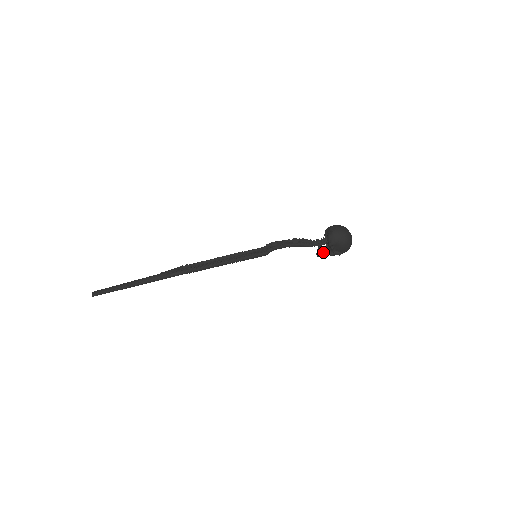
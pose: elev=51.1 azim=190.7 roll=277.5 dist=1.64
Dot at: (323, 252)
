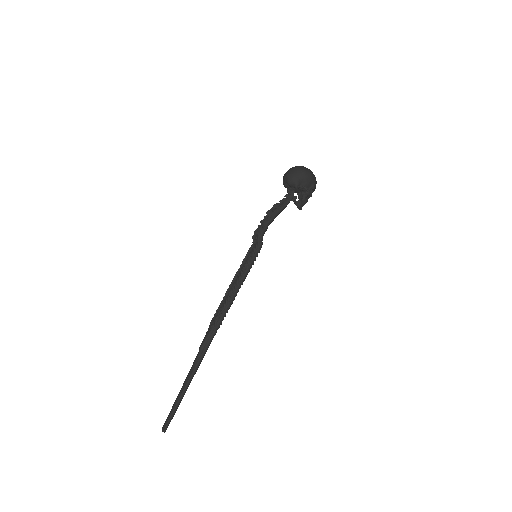
Dot at: (299, 198)
